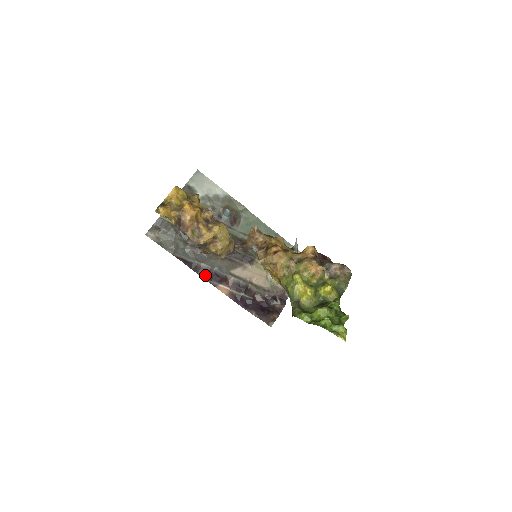
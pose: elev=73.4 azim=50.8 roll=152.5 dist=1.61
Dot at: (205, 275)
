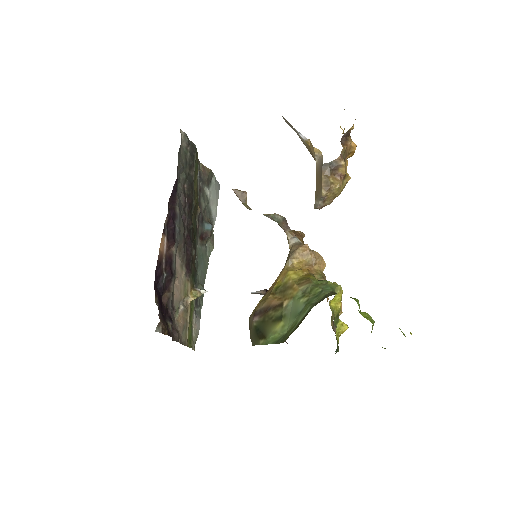
Dot at: (171, 214)
